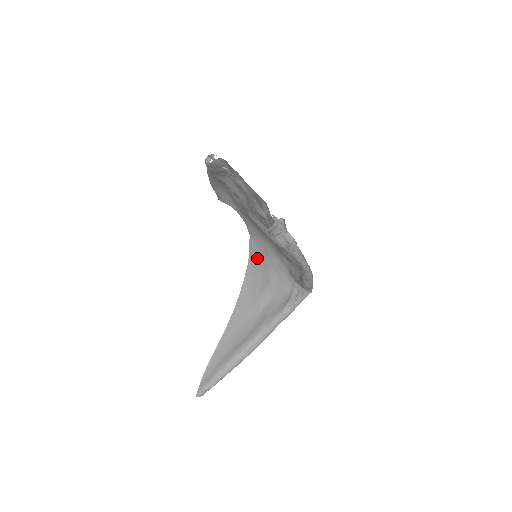
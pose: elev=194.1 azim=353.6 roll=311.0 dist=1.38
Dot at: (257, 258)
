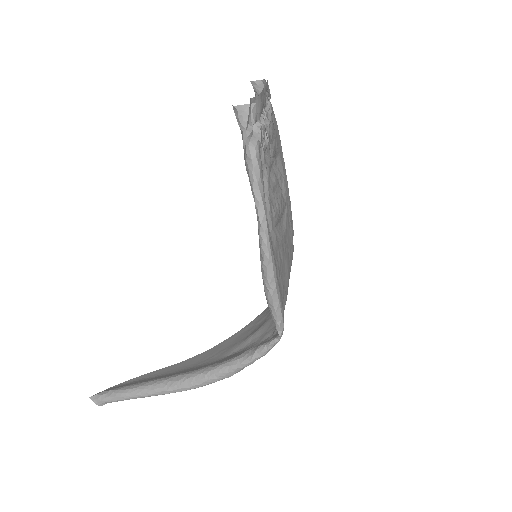
Dot at: occluded
